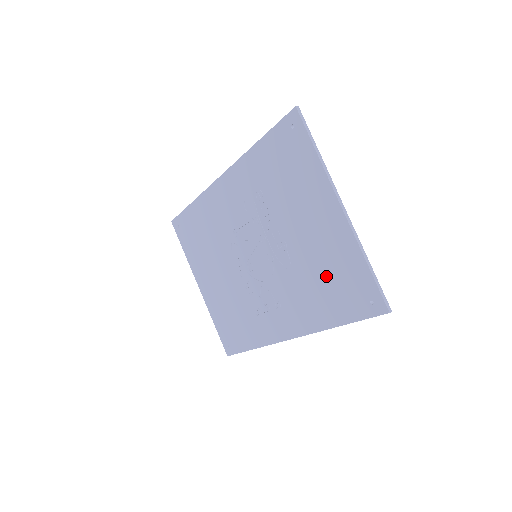
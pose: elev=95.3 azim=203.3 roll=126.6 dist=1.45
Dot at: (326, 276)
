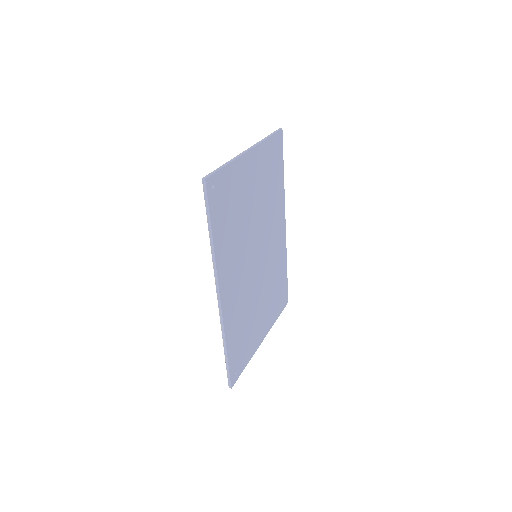
Dot at: occluded
